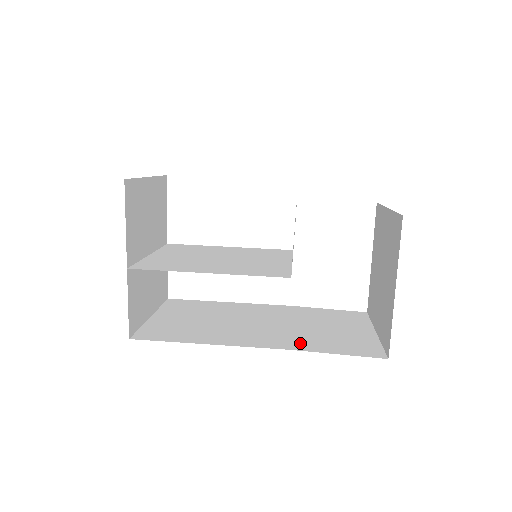
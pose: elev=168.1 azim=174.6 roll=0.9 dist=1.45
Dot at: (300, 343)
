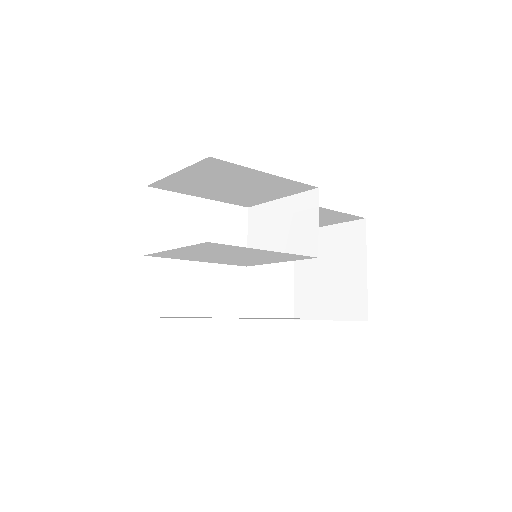
Dot at: occluded
